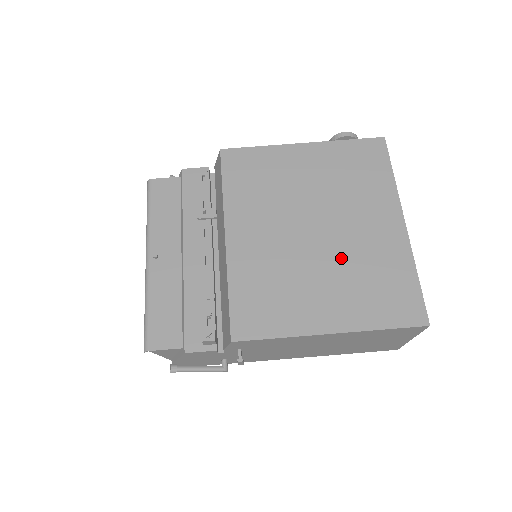
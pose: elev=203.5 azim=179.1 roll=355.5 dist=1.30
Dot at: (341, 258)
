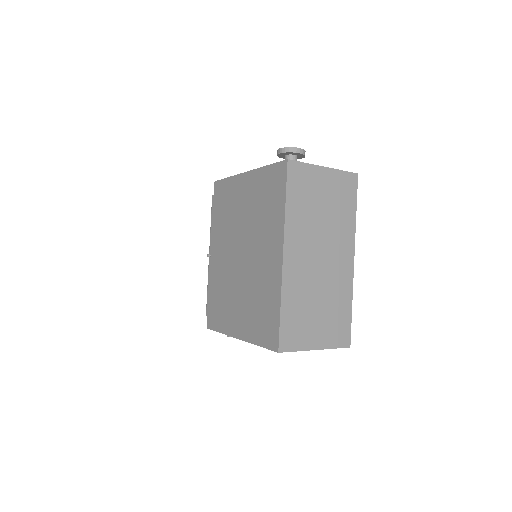
Dot at: (249, 282)
